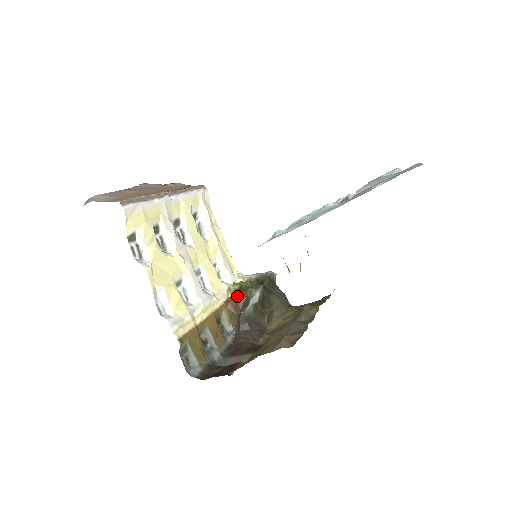
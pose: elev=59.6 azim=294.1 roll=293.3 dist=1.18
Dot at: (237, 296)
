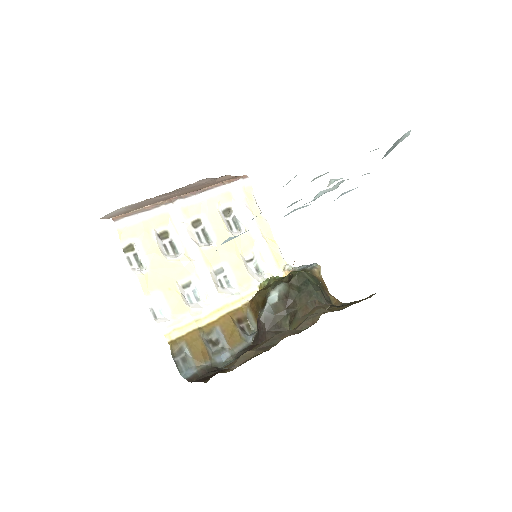
Dot at: (257, 295)
